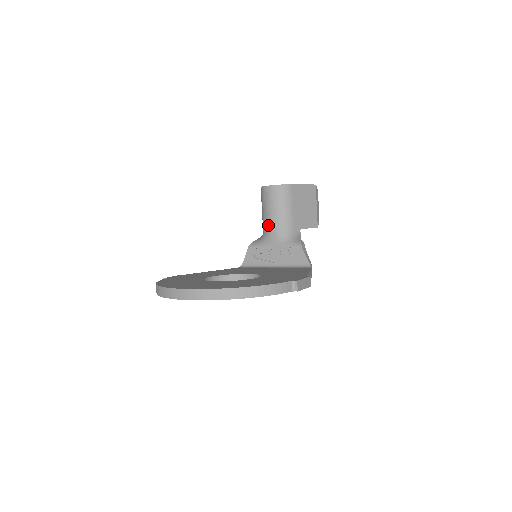
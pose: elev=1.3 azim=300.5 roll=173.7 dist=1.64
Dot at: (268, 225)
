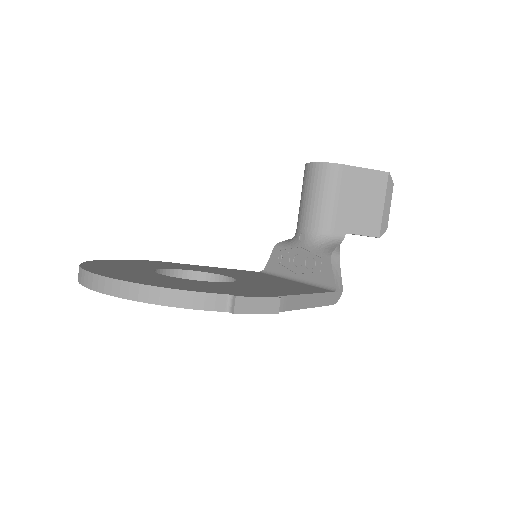
Dot at: (300, 219)
